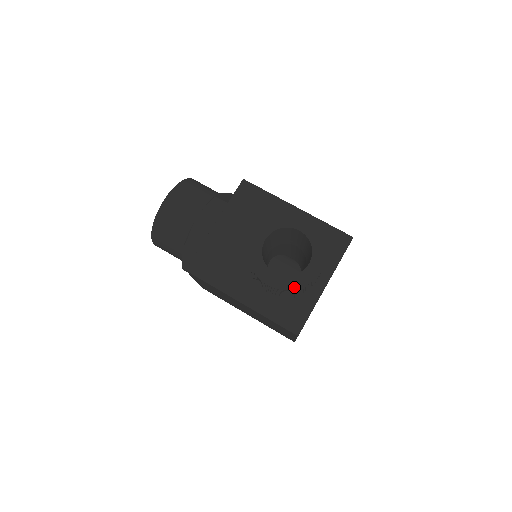
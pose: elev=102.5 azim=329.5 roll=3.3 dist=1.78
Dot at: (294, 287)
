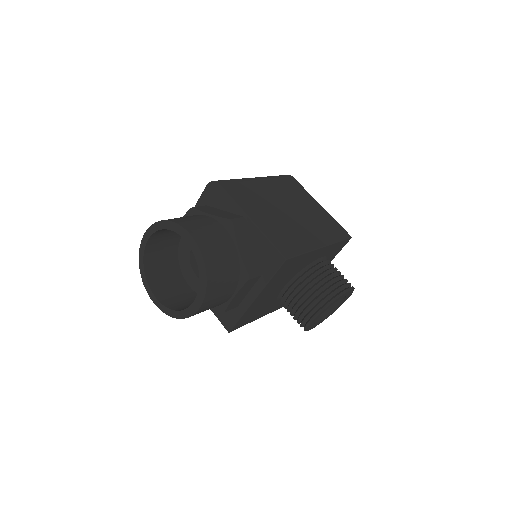
Dot at: occluded
